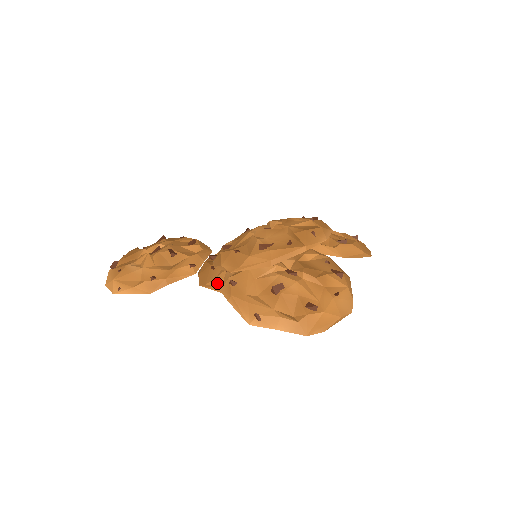
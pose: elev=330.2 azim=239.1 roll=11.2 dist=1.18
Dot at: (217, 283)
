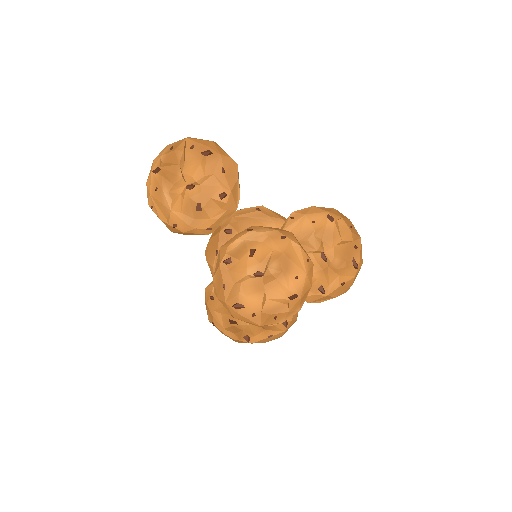
Dot at: (212, 270)
